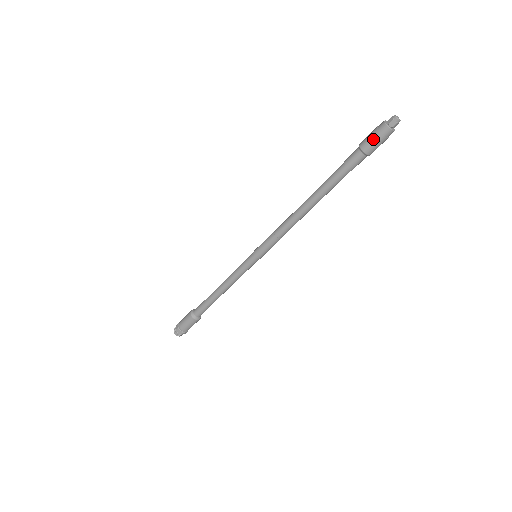
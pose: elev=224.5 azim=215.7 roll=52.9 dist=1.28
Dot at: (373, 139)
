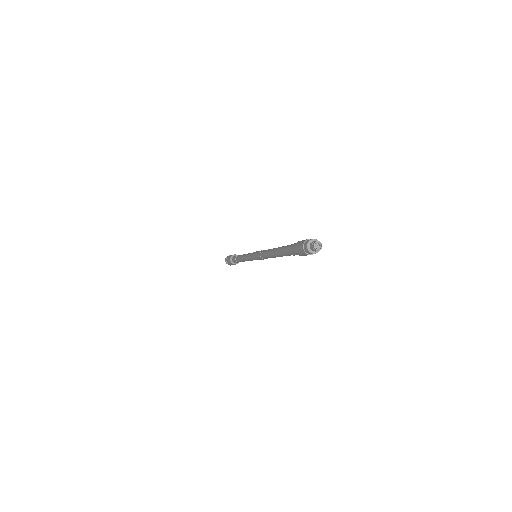
Dot at: occluded
